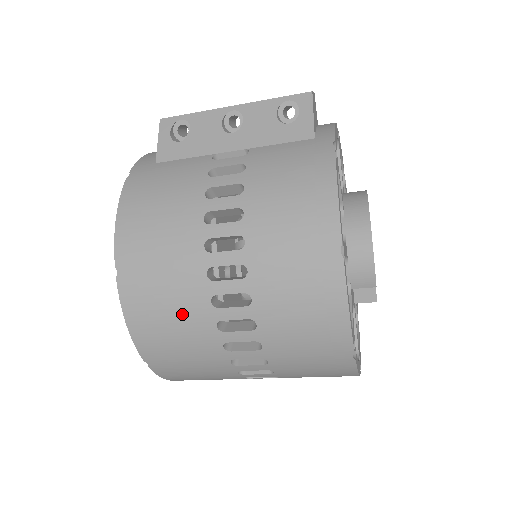
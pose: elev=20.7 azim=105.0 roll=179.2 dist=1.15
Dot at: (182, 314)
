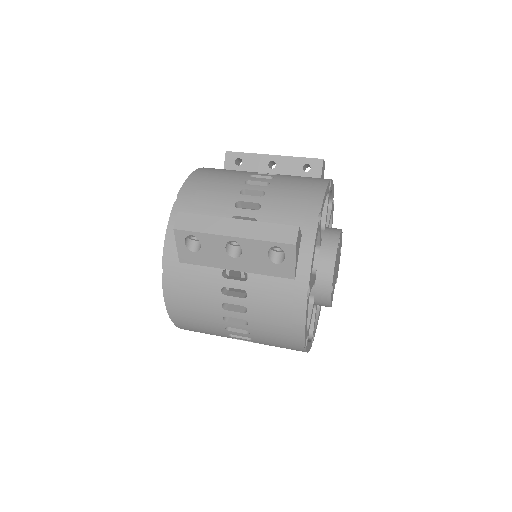
Dot at: (216, 335)
